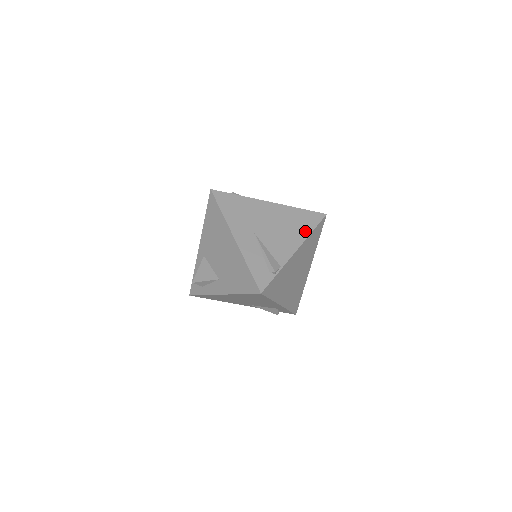
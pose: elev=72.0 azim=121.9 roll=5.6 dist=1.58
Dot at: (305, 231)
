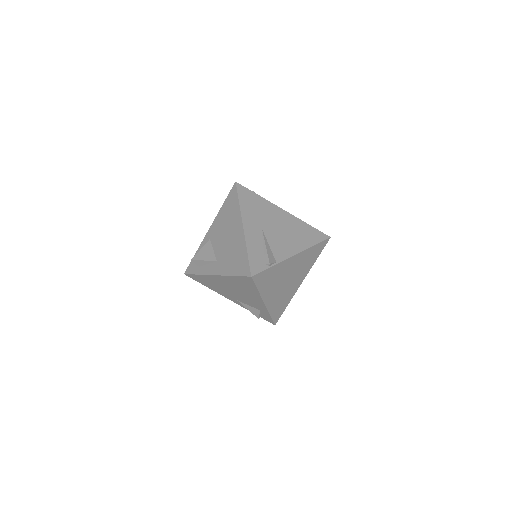
Dot at: (307, 243)
